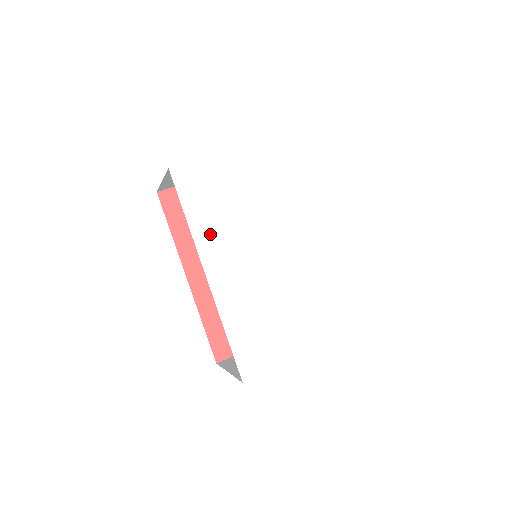
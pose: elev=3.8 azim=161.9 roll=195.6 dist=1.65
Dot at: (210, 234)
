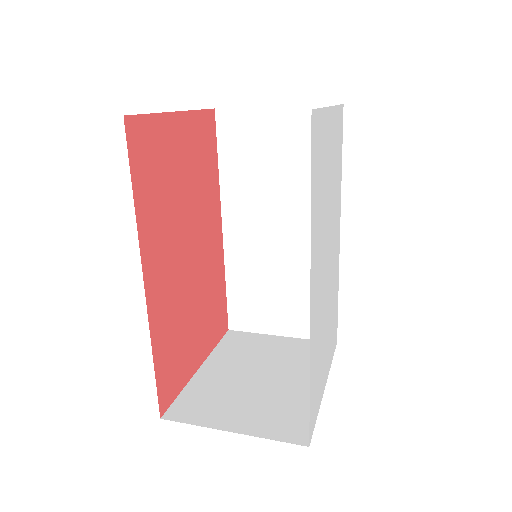
Dot at: (316, 232)
